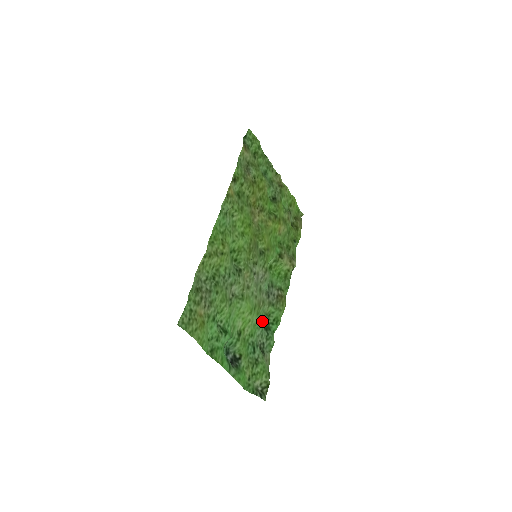
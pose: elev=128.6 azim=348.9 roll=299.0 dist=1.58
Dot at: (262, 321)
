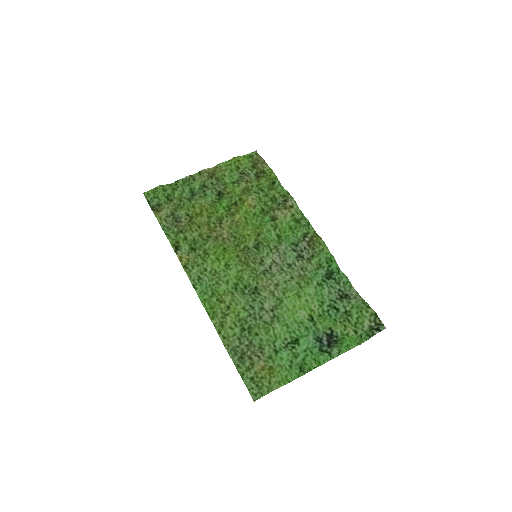
Dot at: (321, 276)
